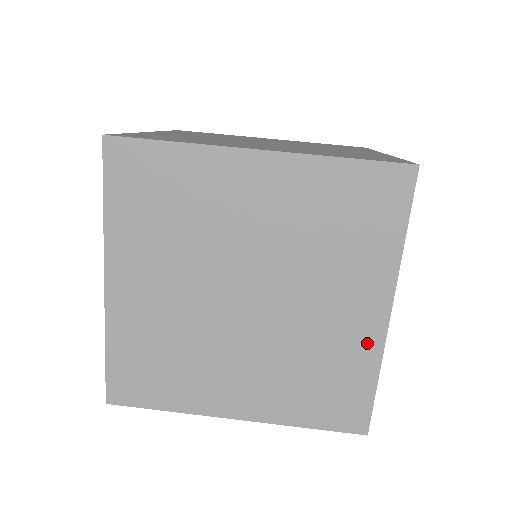
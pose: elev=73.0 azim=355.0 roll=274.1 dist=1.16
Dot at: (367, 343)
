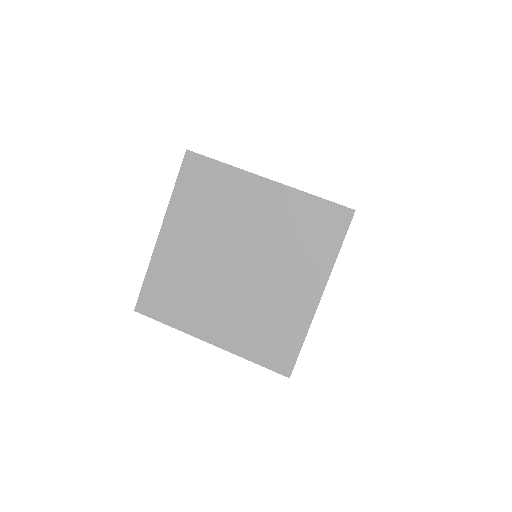
Dot at: (303, 313)
